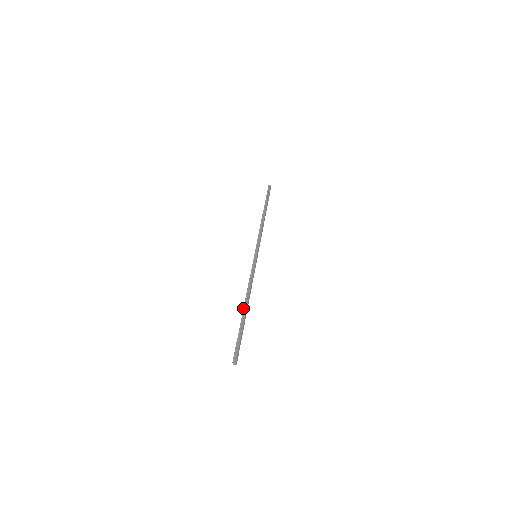
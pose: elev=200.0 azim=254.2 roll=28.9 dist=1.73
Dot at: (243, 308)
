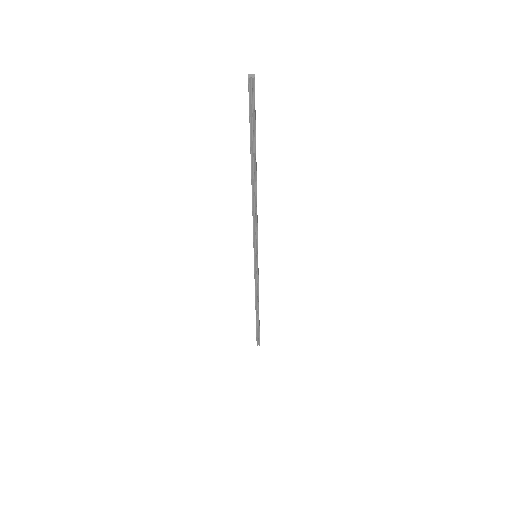
Dot at: occluded
